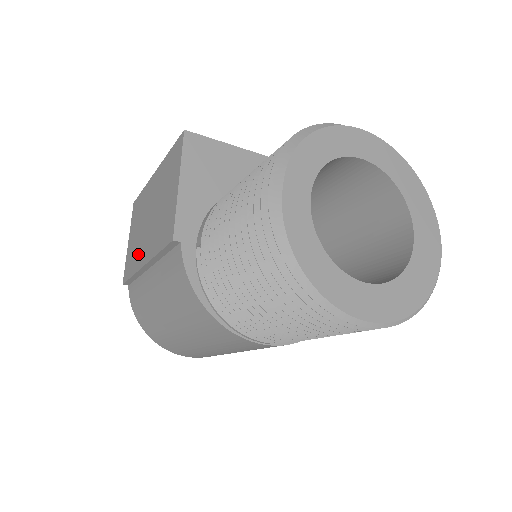
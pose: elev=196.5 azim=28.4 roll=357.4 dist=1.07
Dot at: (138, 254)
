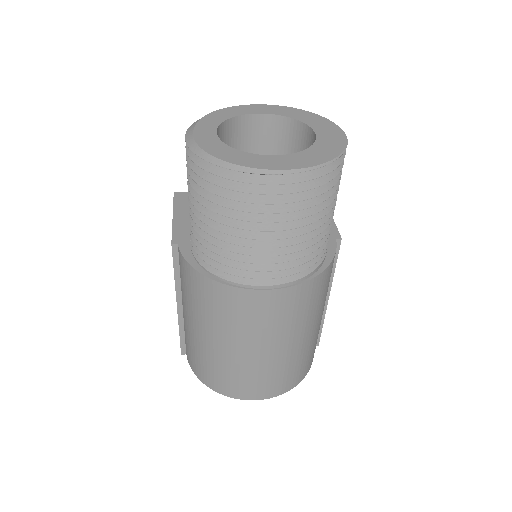
Dot at: occluded
